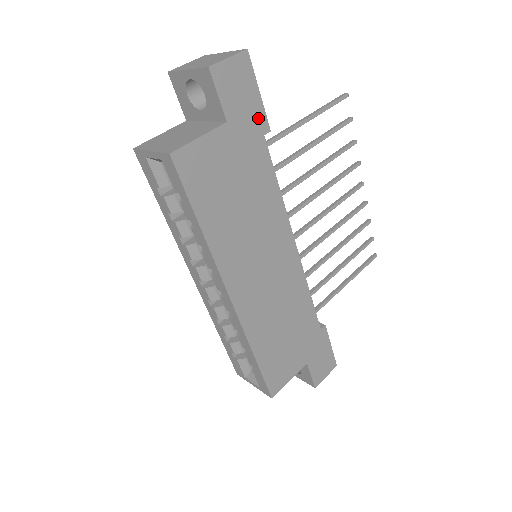
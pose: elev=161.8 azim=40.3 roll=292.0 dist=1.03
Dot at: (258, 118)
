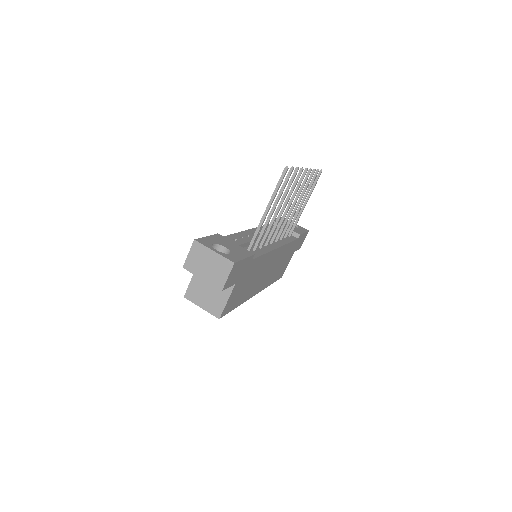
Dot at: (248, 262)
